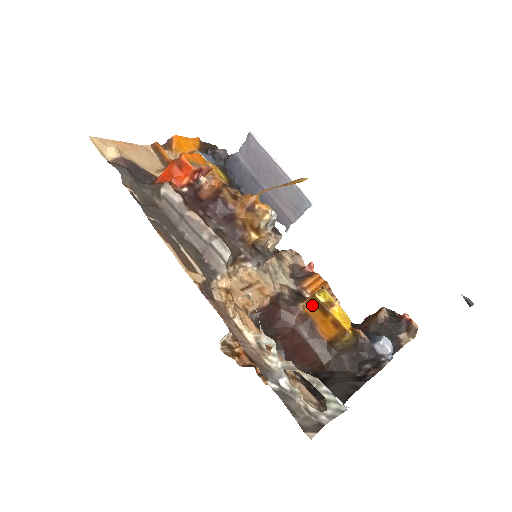
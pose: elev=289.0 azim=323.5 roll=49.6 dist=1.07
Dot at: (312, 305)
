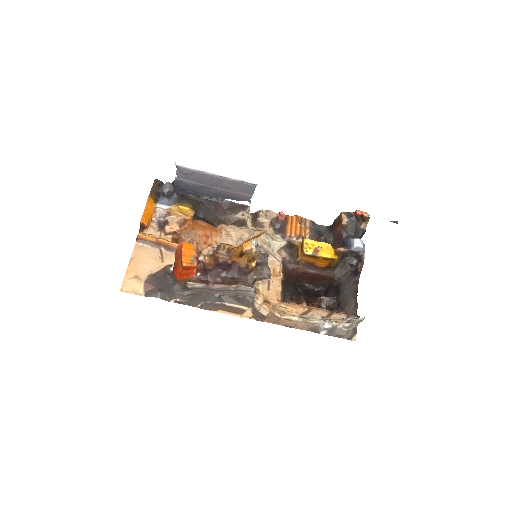
Dot at: (306, 257)
